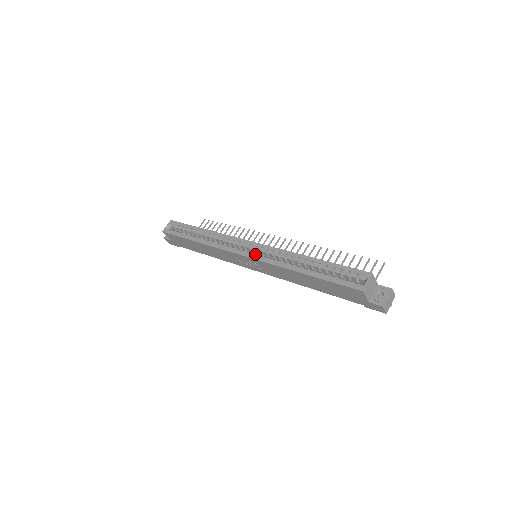
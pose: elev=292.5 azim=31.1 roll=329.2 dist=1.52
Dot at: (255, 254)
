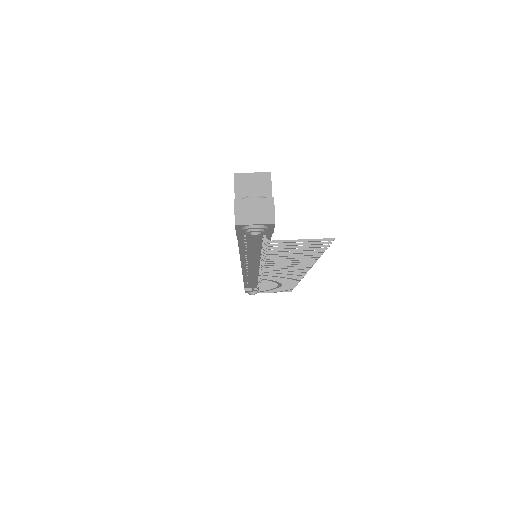
Dot at: occluded
